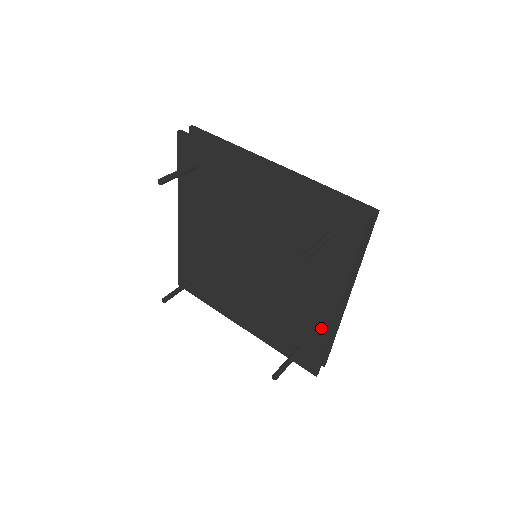
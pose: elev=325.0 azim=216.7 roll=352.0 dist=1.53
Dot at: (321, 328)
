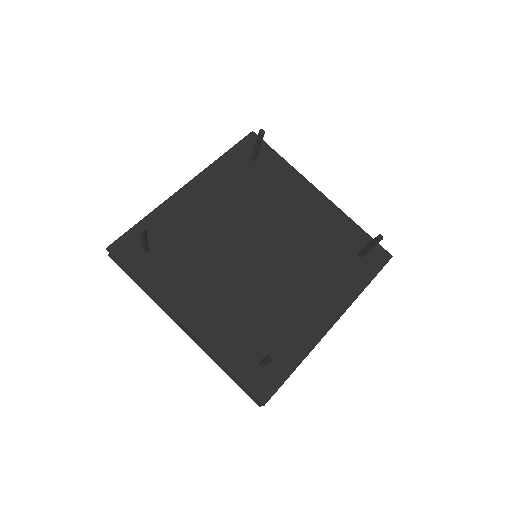
Dot at: (337, 218)
